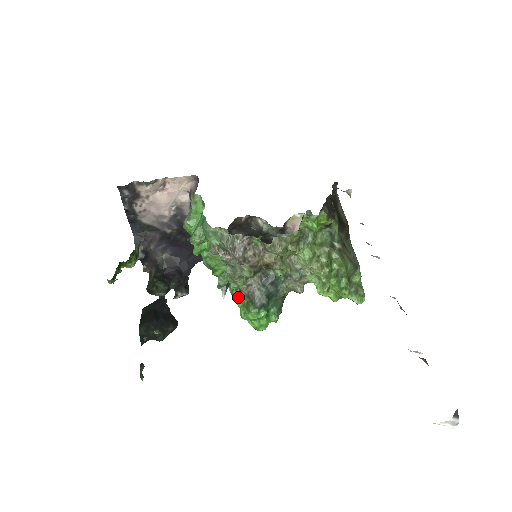
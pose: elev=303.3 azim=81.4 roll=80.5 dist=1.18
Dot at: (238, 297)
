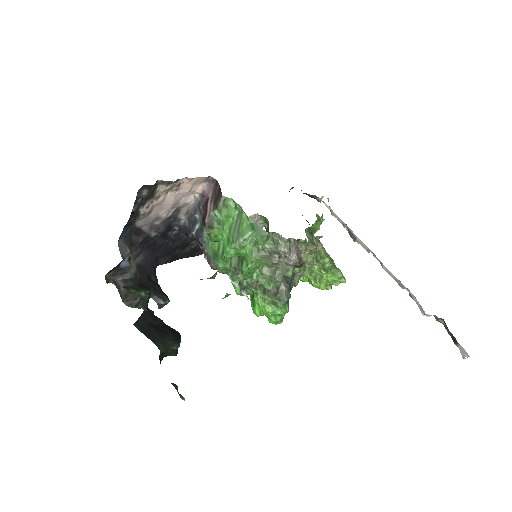
Dot at: (259, 296)
